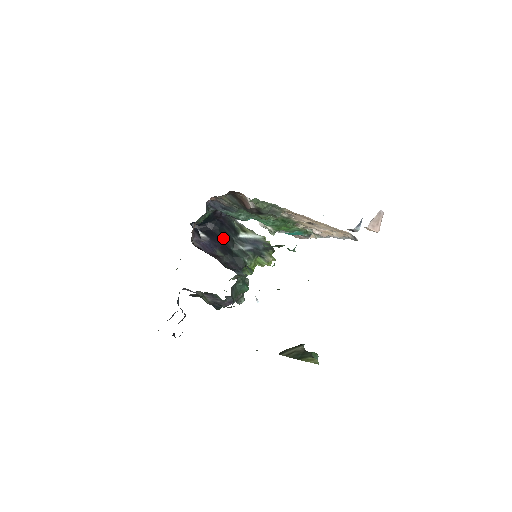
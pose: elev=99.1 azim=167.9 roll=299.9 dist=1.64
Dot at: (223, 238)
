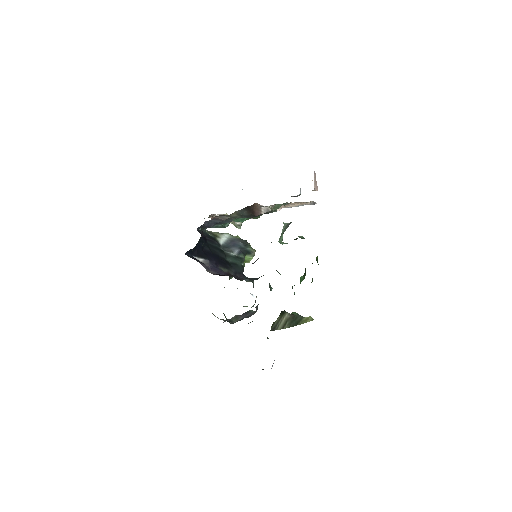
Dot at: (215, 253)
